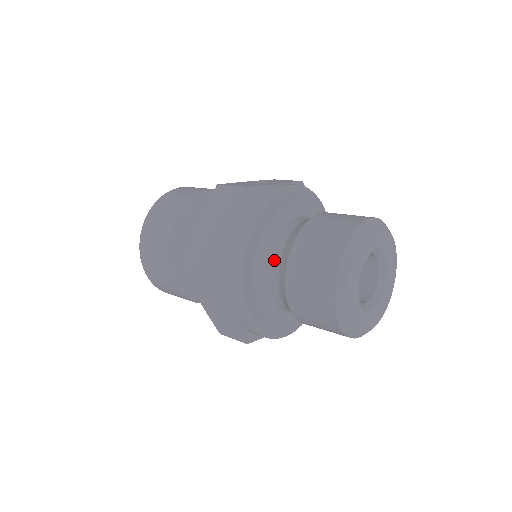
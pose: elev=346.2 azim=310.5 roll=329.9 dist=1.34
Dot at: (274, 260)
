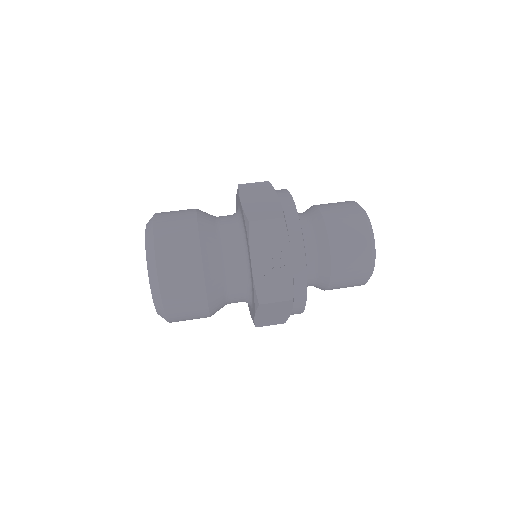
Dot at: occluded
